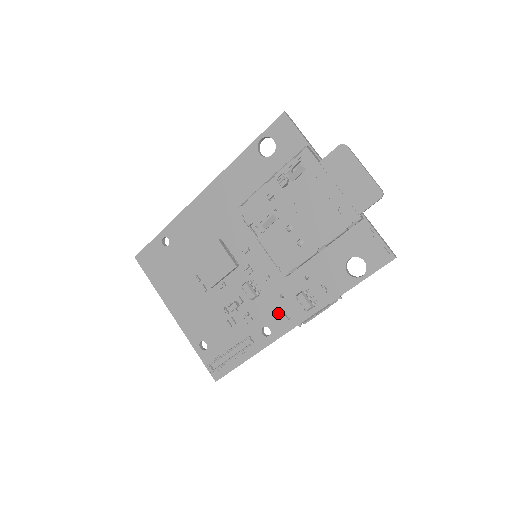
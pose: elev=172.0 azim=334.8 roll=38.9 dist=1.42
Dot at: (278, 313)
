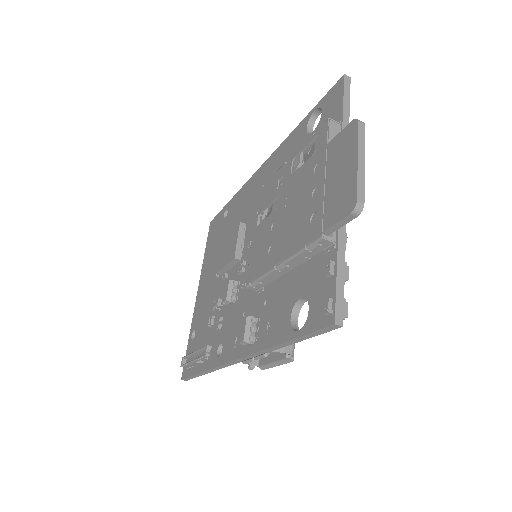
Dot at: (234, 334)
